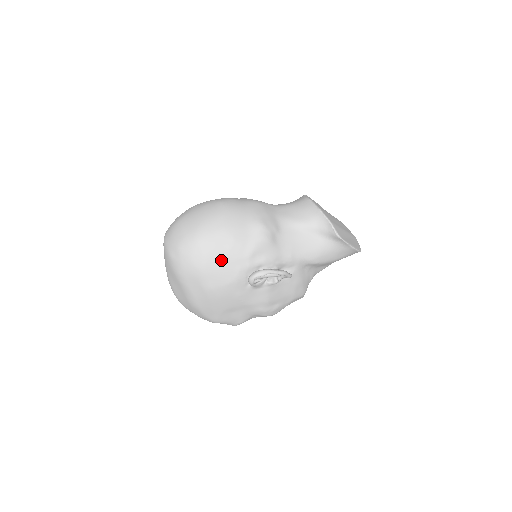
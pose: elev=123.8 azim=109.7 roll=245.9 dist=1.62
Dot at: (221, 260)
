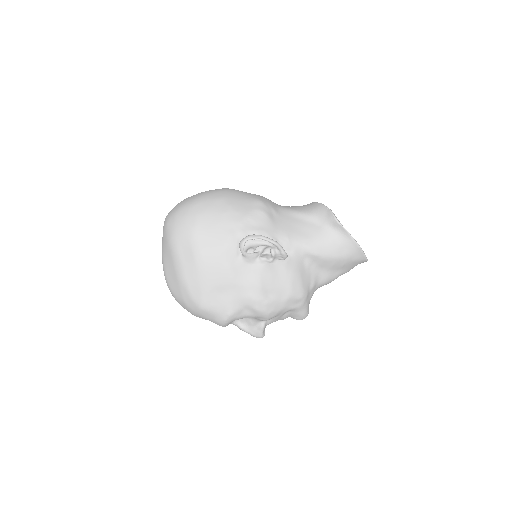
Dot at: (214, 222)
